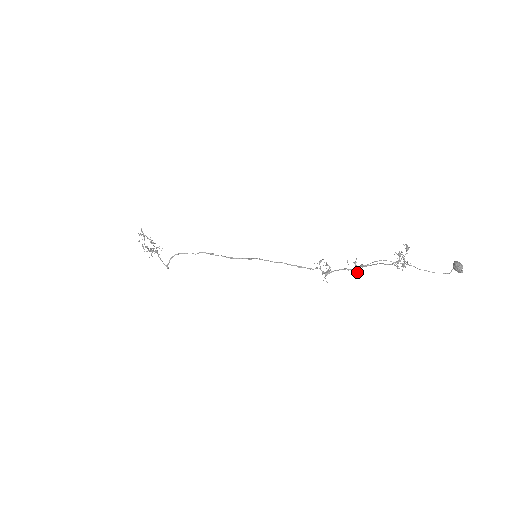
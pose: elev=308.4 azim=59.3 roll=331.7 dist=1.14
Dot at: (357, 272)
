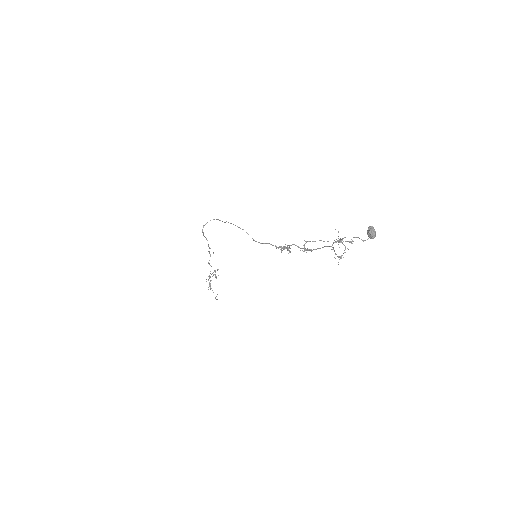
Dot at: occluded
